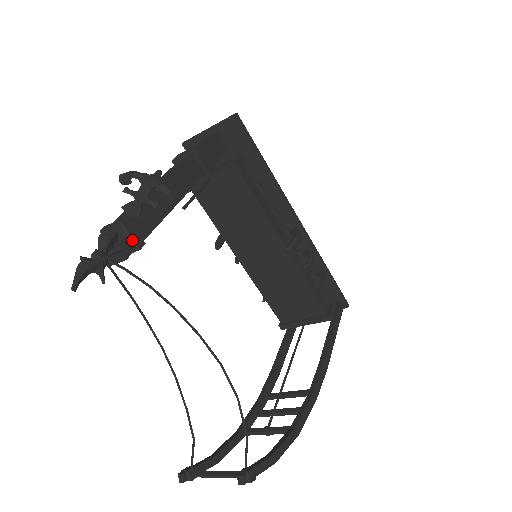
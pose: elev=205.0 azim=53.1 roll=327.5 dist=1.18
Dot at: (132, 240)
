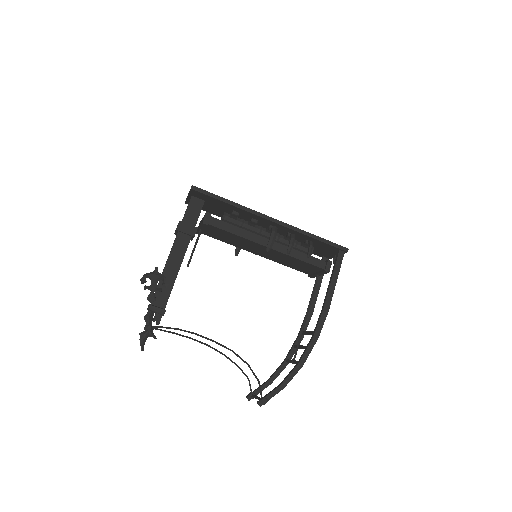
Dot at: (158, 313)
